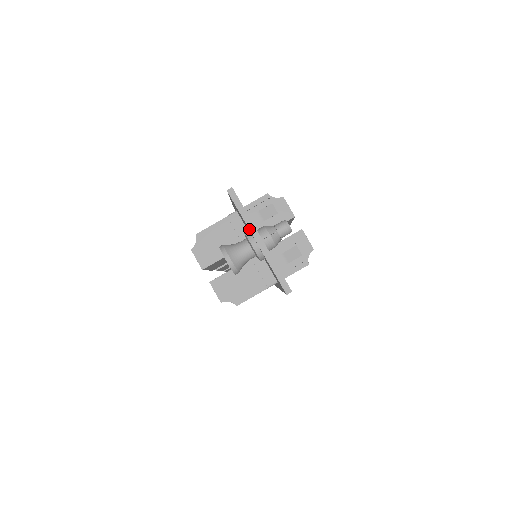
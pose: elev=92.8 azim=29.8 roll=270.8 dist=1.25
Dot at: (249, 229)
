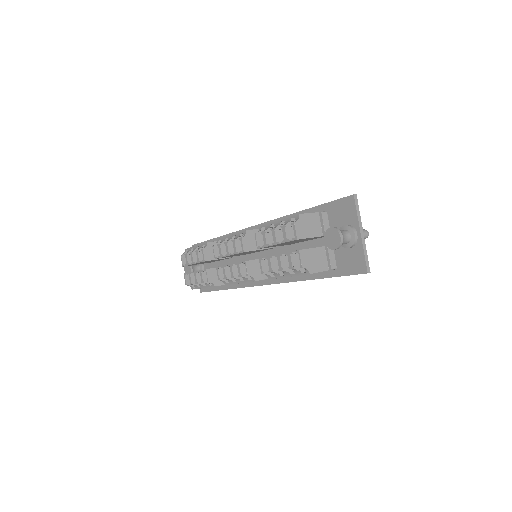
Dot at: (359, 224)
